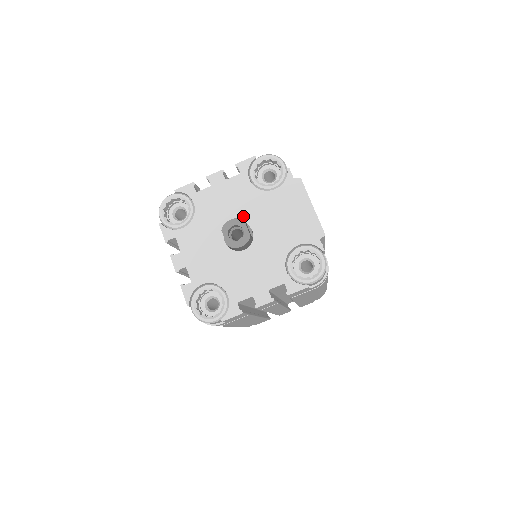
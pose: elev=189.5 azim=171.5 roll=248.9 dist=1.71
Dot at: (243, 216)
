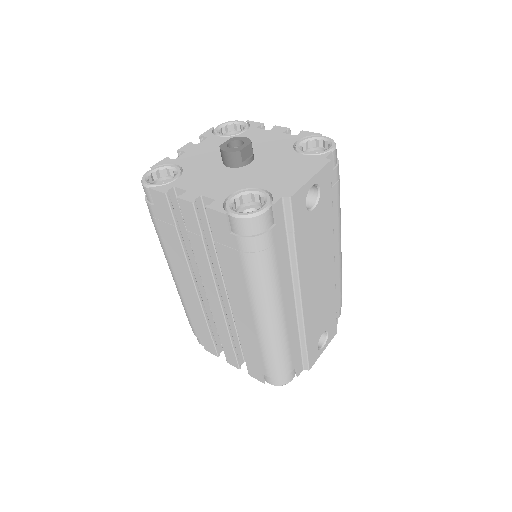
Dot at: (260, 153)
